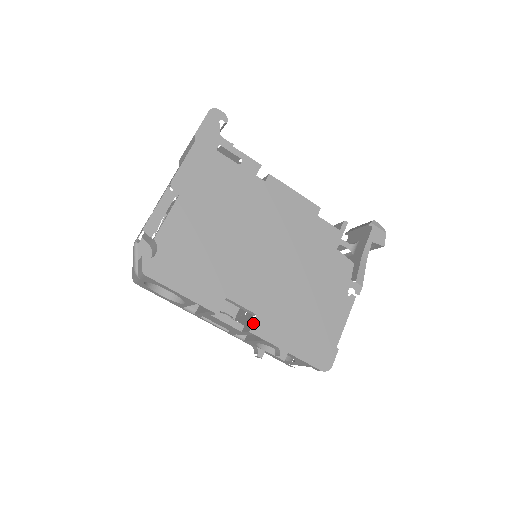
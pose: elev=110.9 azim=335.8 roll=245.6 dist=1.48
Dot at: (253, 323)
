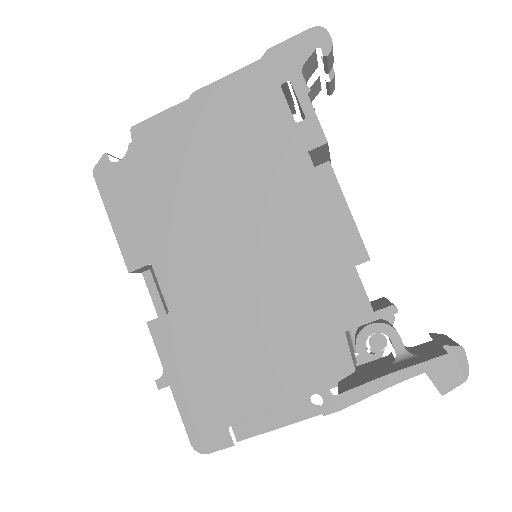
Dot at: (158, 318)
